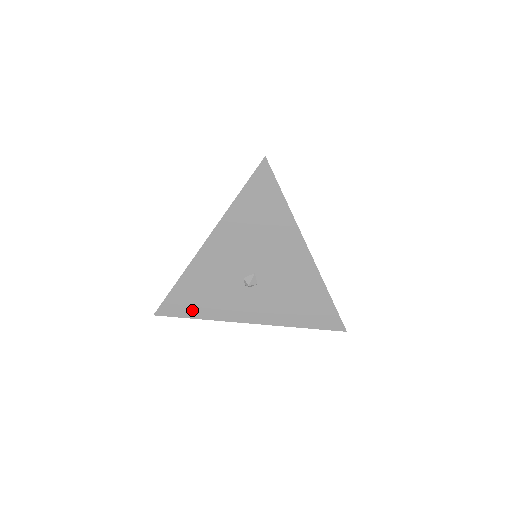
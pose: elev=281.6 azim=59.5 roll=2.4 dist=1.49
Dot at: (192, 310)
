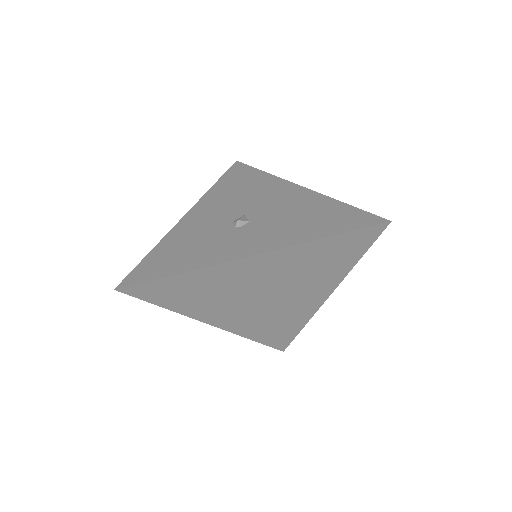
Dot at: (169, 268)
